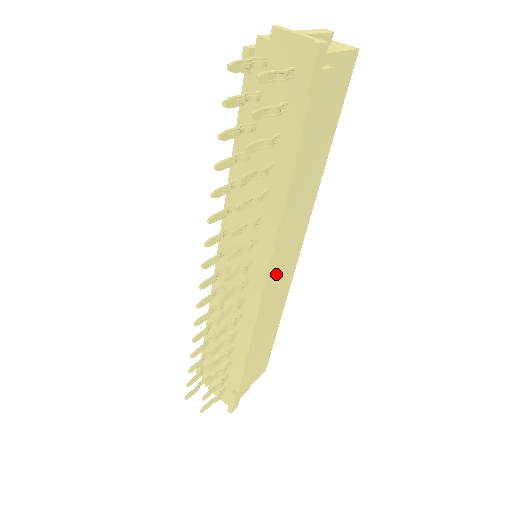
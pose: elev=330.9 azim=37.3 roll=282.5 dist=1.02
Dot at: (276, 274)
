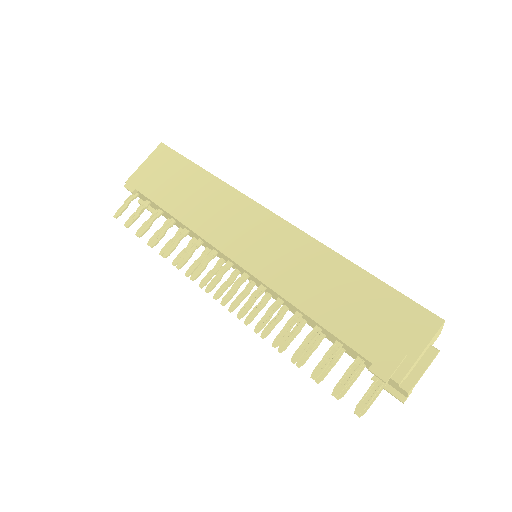
Dot at: occluded
